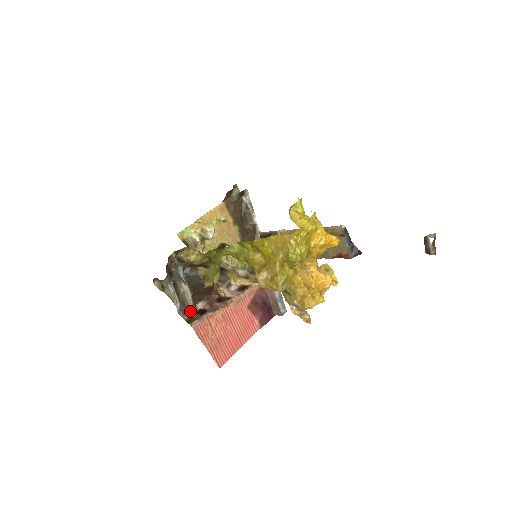
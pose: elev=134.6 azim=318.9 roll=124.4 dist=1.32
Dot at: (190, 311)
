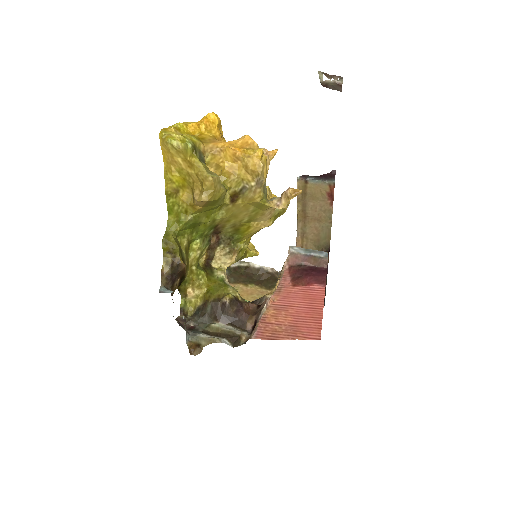
Dot at: (242, 336)
